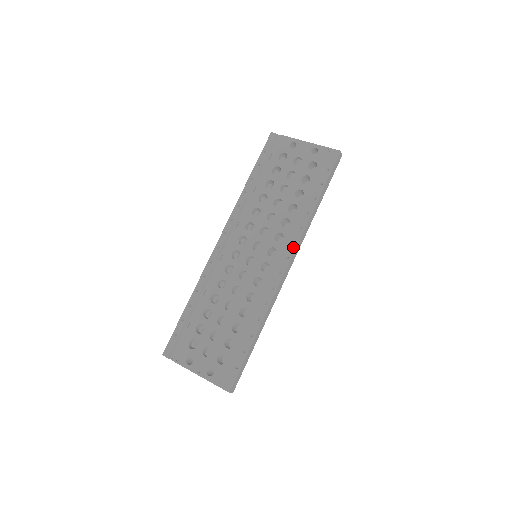
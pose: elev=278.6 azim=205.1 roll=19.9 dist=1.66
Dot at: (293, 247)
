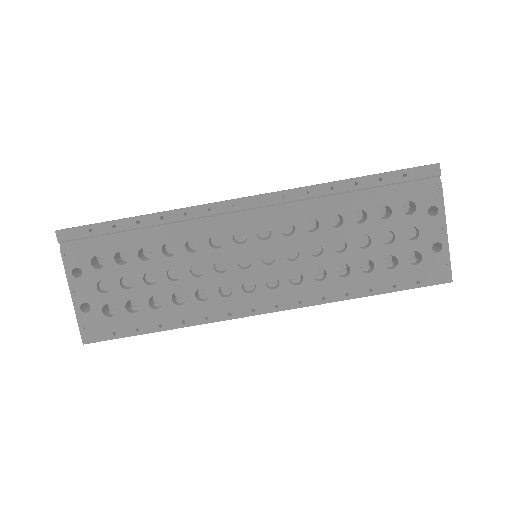
Dot at: (294, 305)
